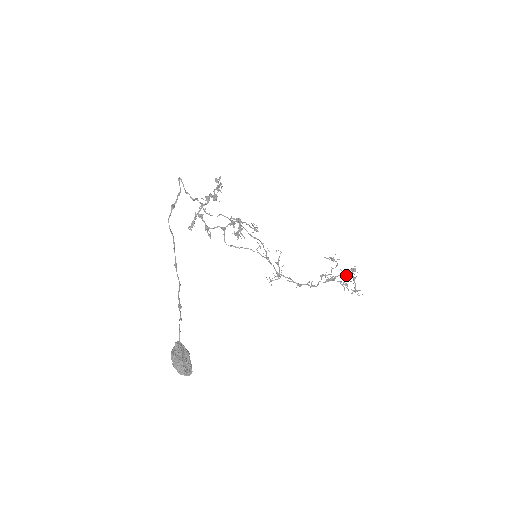
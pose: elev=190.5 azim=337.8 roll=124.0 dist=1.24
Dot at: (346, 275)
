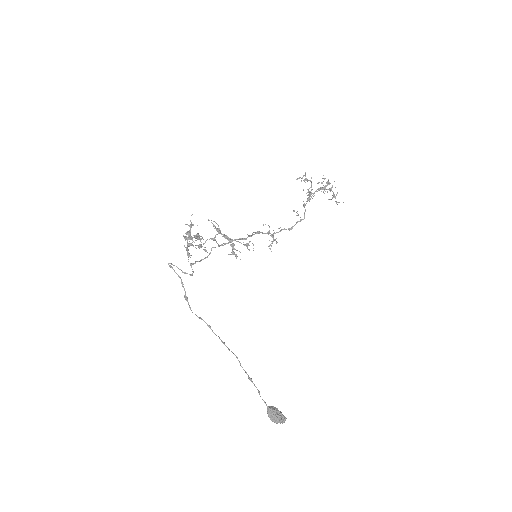
Dot at: occluded
